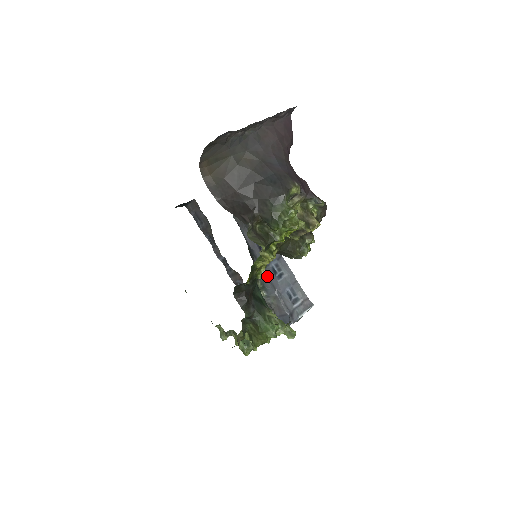
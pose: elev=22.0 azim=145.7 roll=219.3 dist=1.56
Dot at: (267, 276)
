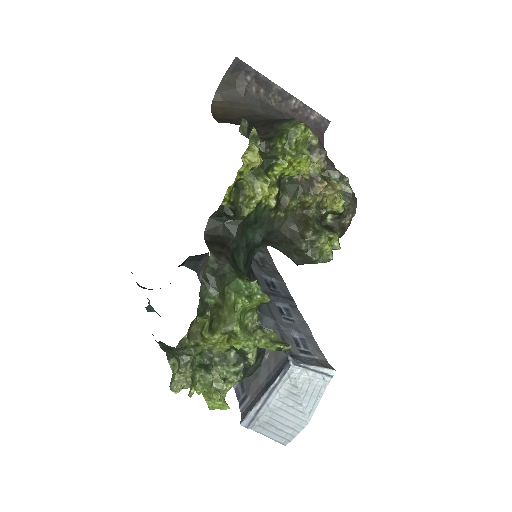
Dot at: (268, 305)
